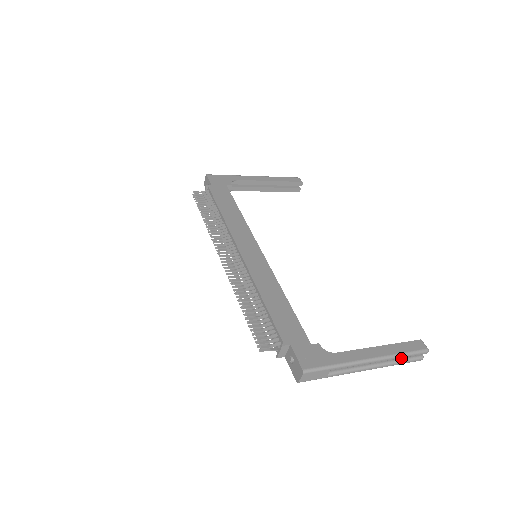
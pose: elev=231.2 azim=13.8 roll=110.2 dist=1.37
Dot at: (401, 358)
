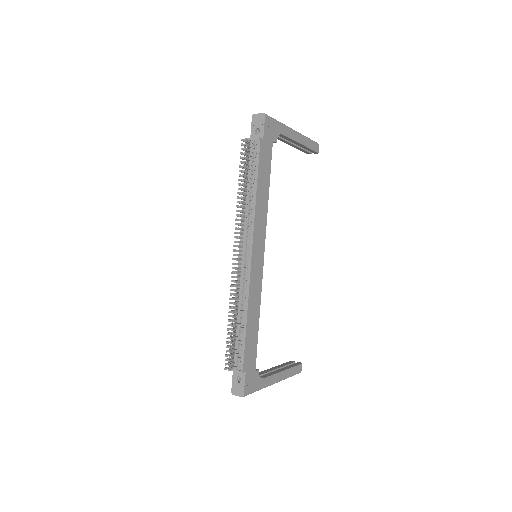
Dot at: occluded
